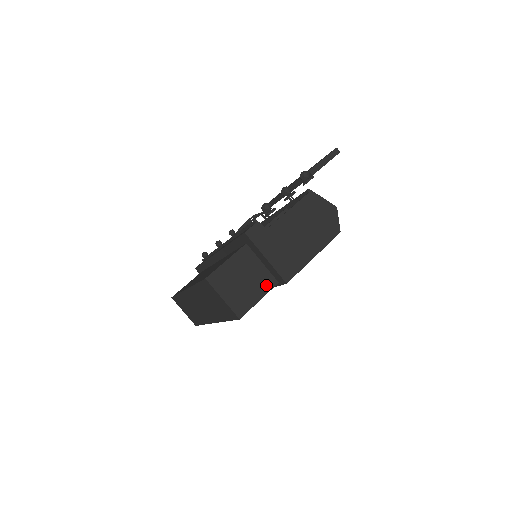
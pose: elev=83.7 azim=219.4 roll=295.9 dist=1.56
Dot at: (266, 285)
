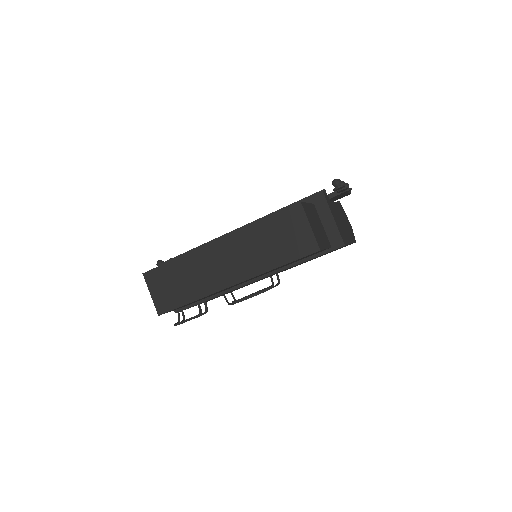
Dot at: (327, 242)
